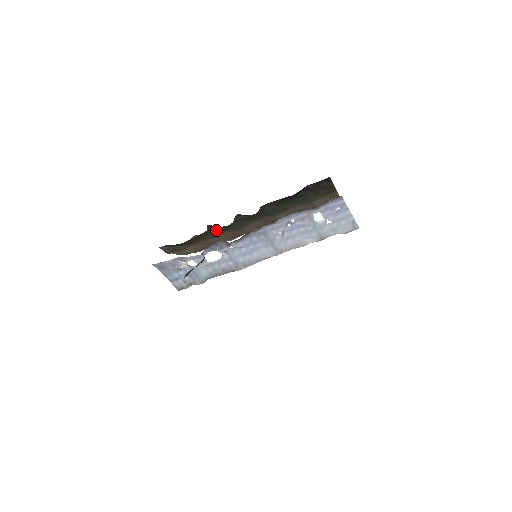
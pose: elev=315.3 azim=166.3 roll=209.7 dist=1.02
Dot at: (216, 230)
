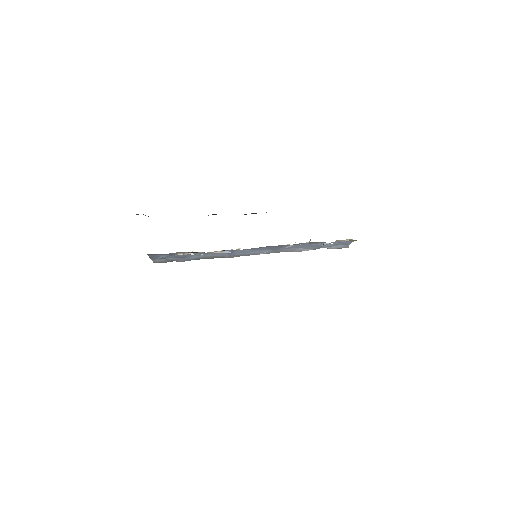
Dot at: occluded
